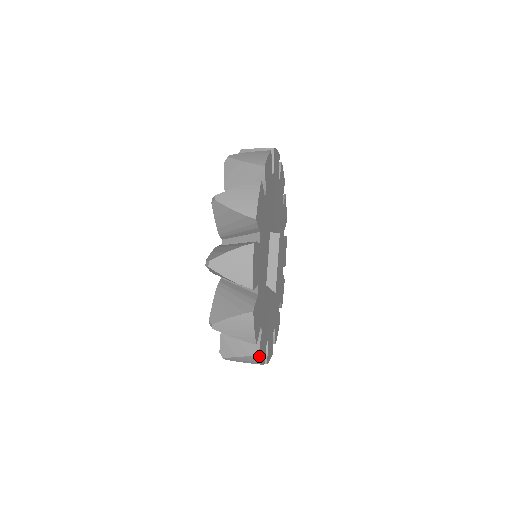
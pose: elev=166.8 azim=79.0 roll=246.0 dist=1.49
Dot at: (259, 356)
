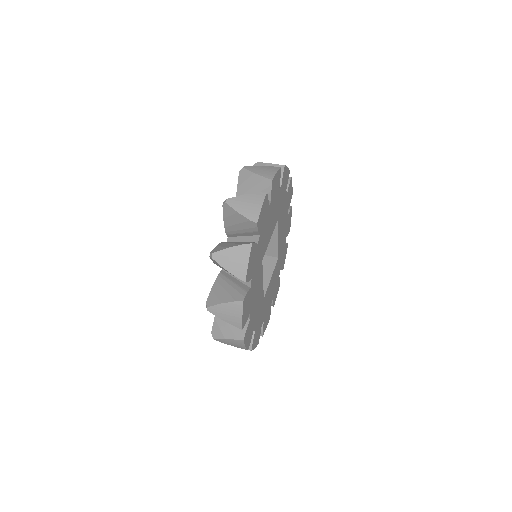
Dot at: (243, 303)
